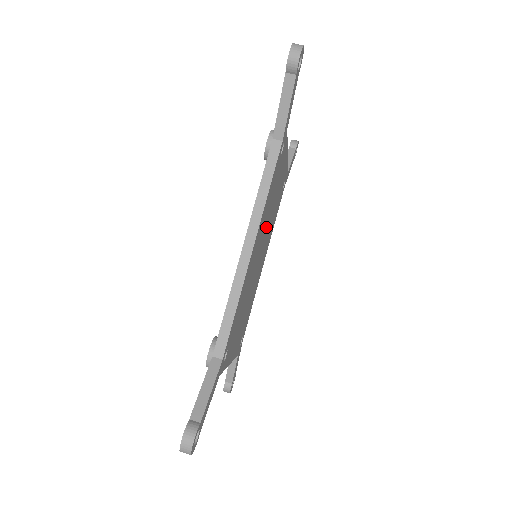
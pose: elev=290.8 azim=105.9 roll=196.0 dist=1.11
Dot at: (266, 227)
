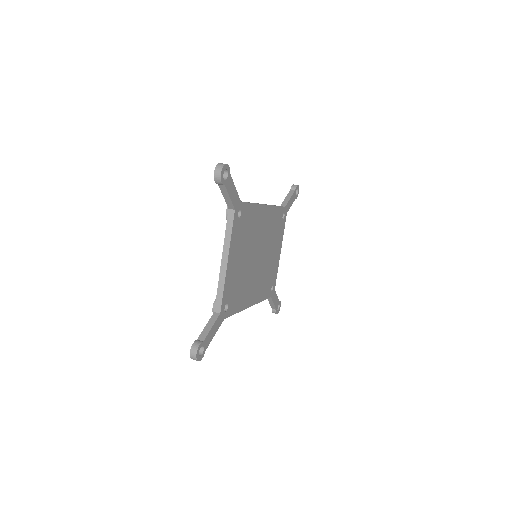
Dot at: (266, 248)
